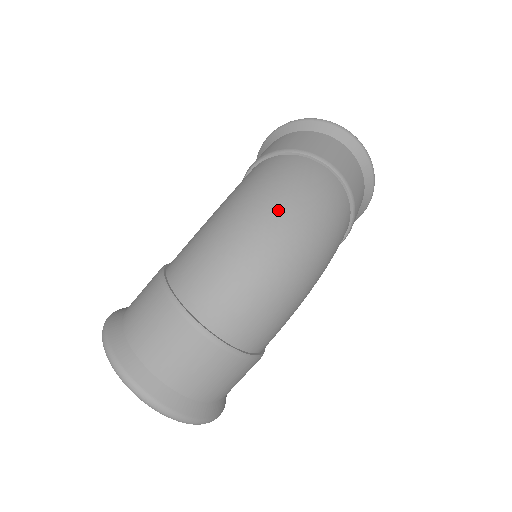
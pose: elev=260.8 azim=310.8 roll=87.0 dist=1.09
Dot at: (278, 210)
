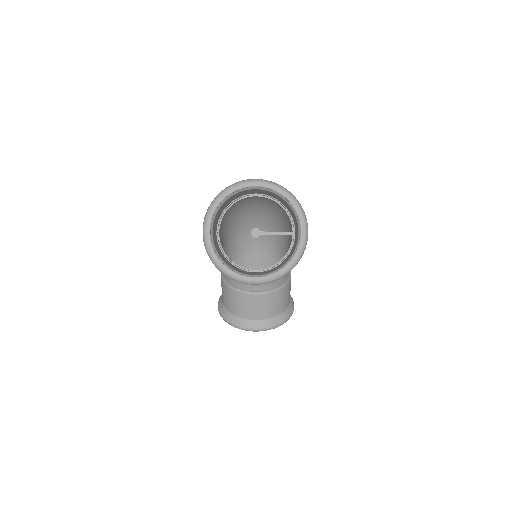
Dot at: (246, 223)
